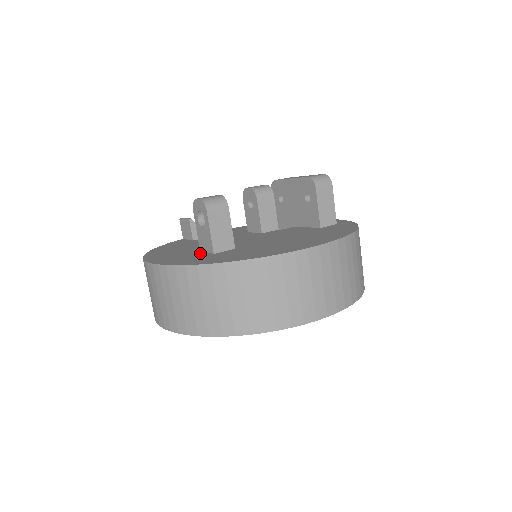
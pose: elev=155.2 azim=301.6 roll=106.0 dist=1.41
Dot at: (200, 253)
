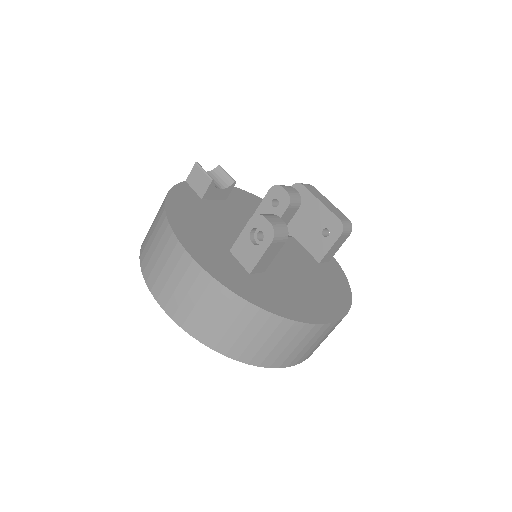
Dot at: (234, 261)
